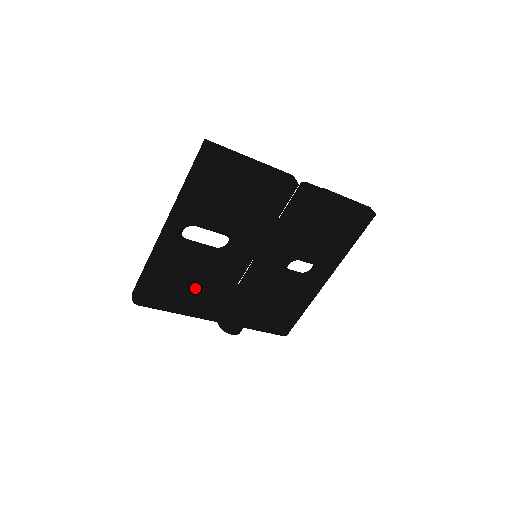
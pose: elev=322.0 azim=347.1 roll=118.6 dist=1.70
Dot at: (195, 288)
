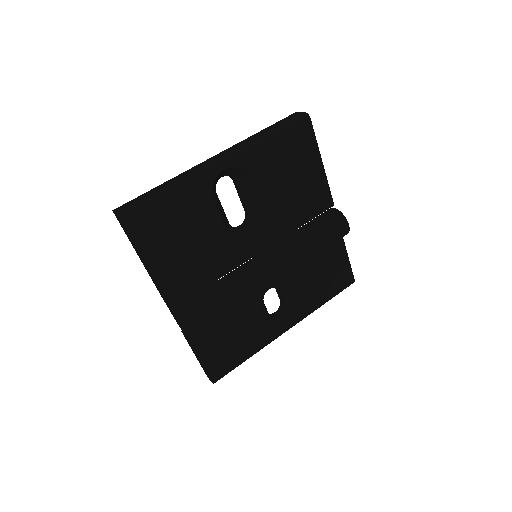
Dot at: (191, 247)
